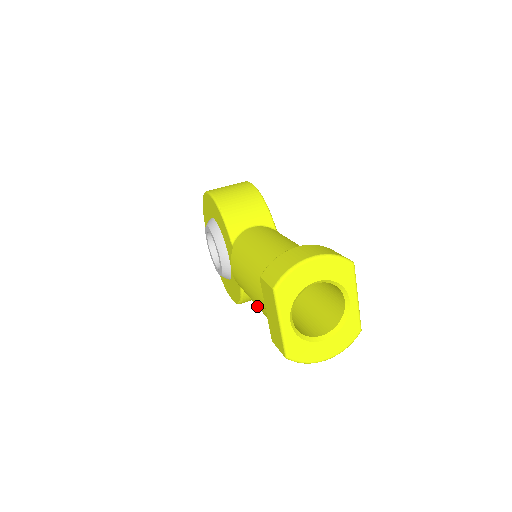
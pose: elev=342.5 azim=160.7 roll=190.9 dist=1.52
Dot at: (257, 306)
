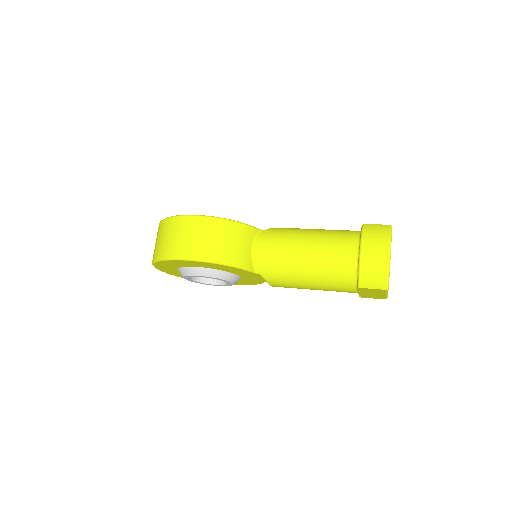
Dot at: occluded
